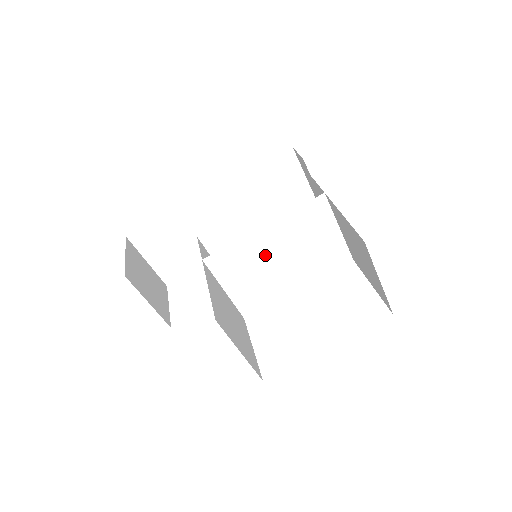
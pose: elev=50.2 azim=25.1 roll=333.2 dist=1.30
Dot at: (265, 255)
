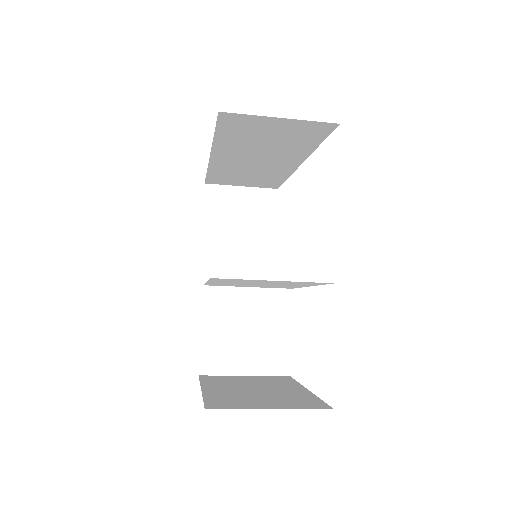
Dot at: (240, 284)
